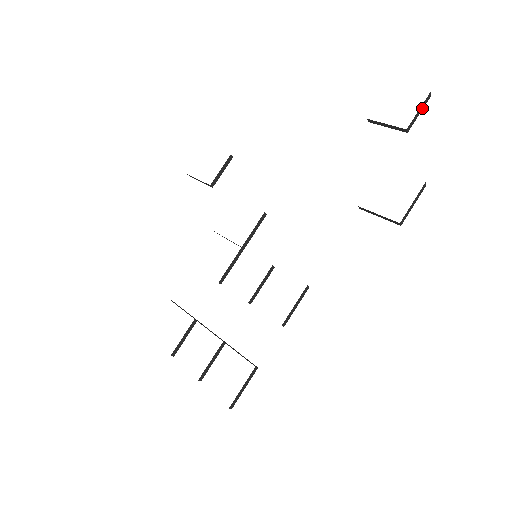
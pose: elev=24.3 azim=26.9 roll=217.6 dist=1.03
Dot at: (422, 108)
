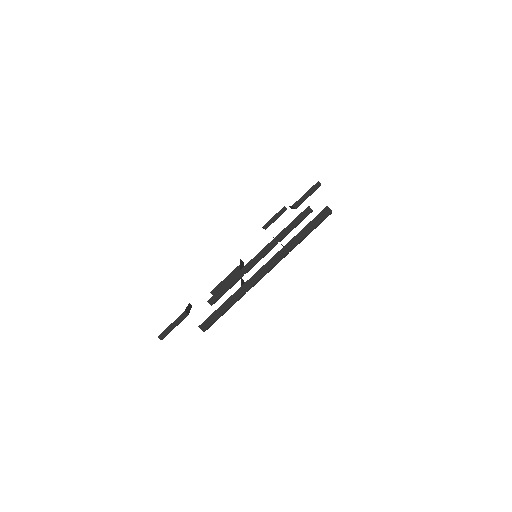
Dot at: occluded
